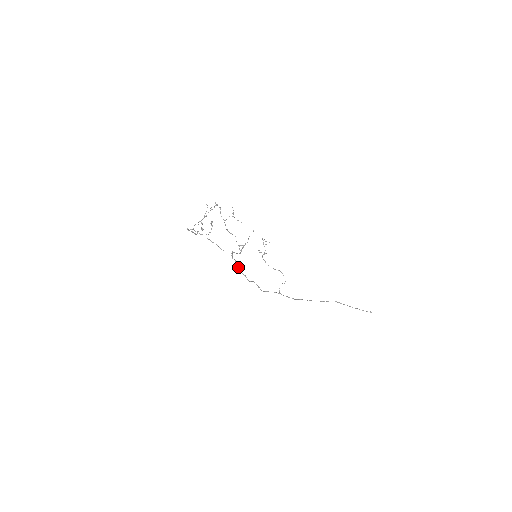
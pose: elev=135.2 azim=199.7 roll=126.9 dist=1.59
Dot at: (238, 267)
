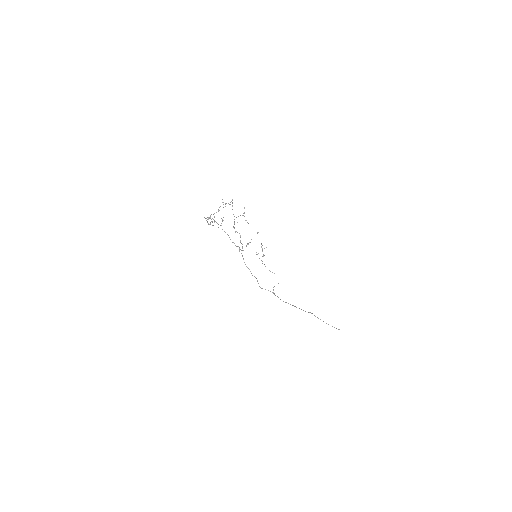
Dot at: occluded
